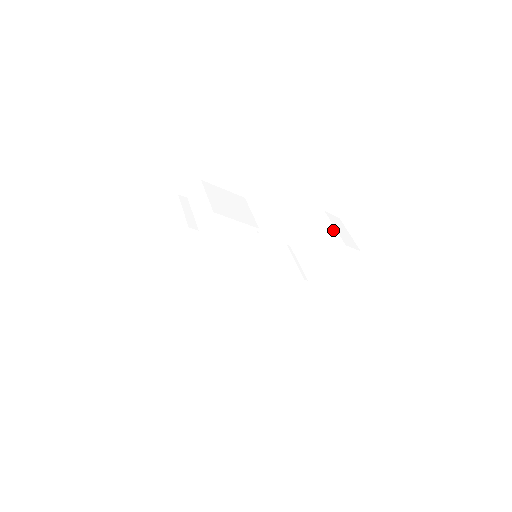
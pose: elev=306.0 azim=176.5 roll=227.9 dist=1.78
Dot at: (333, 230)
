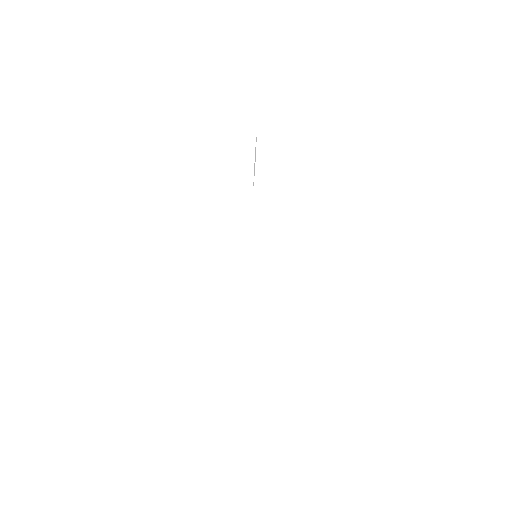
Dot at: (319, 303)
